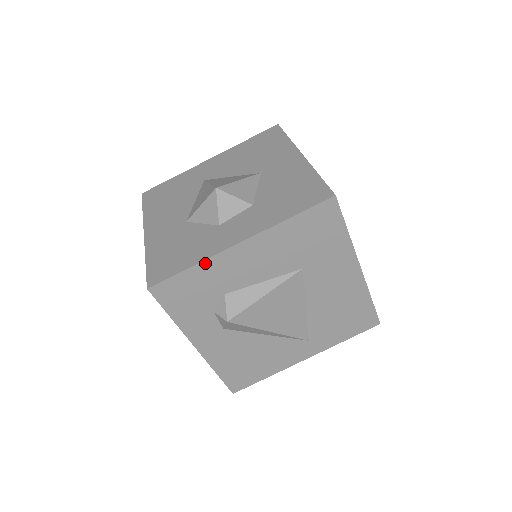
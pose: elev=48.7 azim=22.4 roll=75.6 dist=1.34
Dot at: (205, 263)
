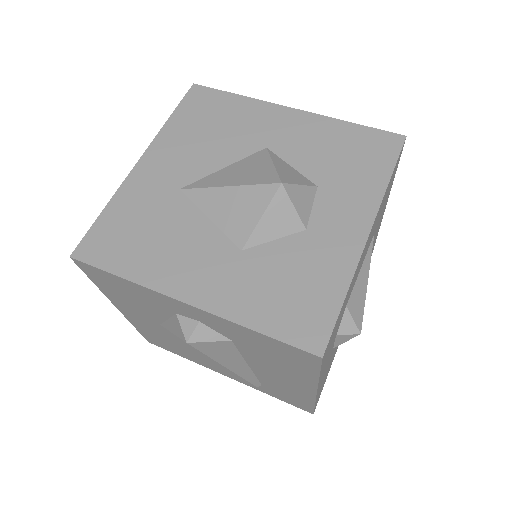
Dot at: (352, 280)
